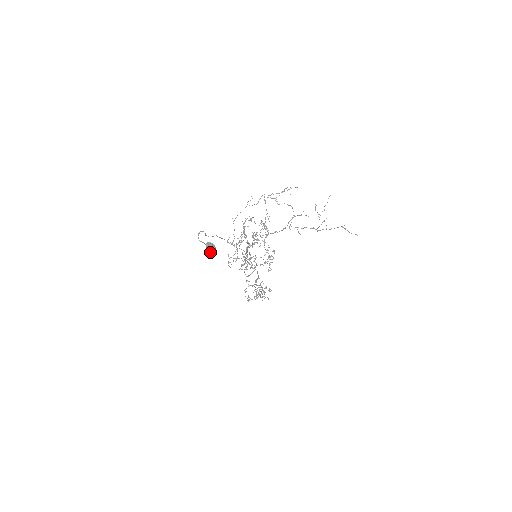
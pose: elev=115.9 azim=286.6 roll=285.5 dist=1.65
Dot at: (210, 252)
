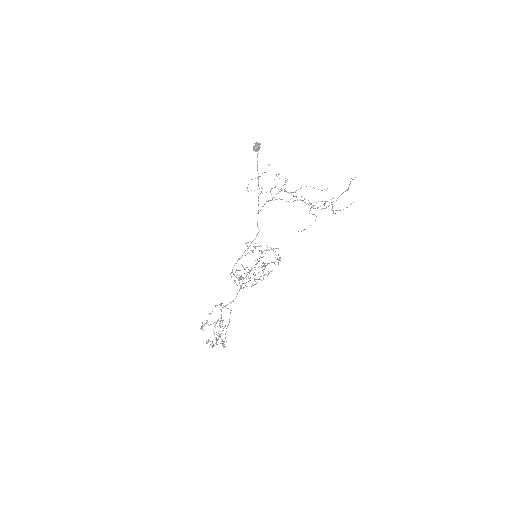
Dot at: (254, 147)
